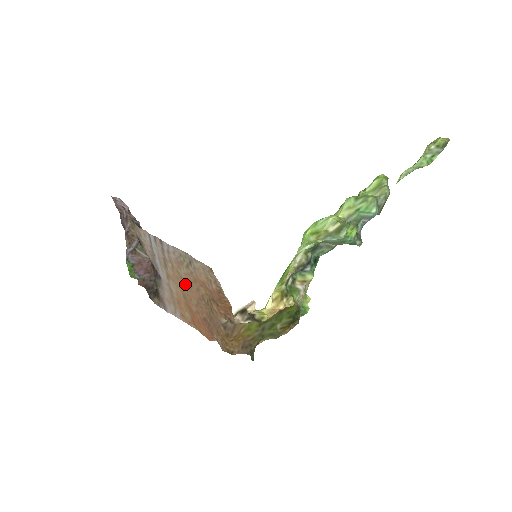
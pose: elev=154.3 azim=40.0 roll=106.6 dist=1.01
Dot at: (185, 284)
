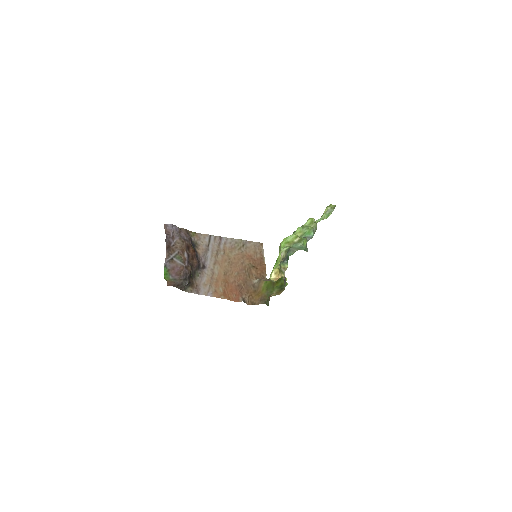
Dot at: (231, 263)
